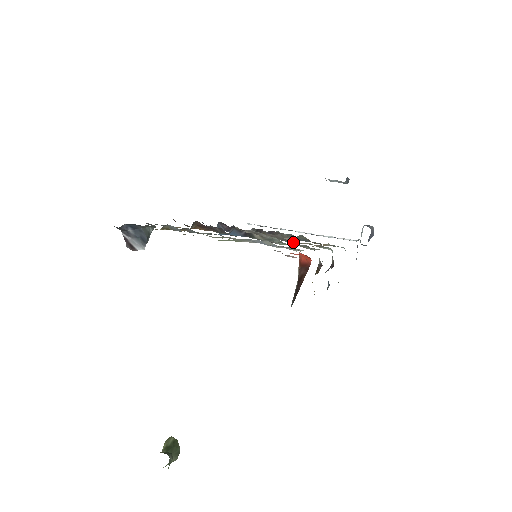
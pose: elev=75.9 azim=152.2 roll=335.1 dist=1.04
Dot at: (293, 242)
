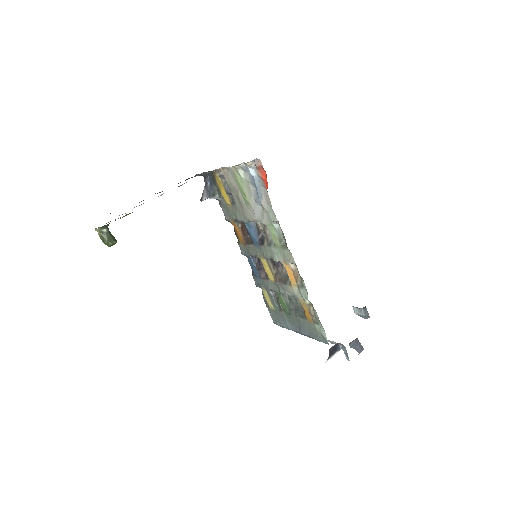
Dot at: (290, 294)
